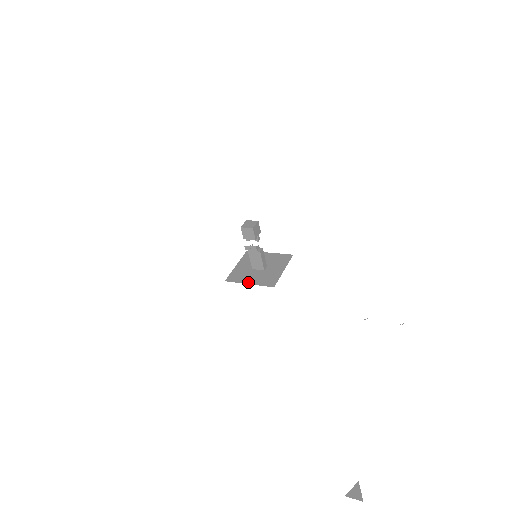
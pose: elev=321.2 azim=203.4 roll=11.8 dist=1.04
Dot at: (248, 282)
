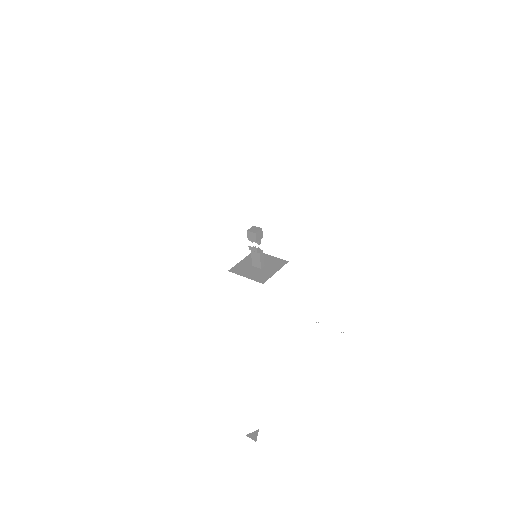
Dot at: (245, 275)
